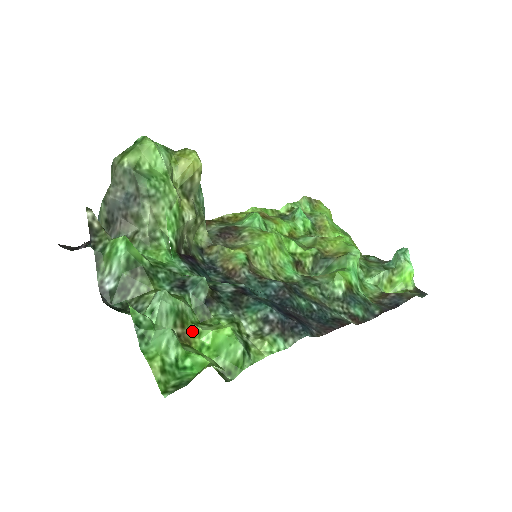
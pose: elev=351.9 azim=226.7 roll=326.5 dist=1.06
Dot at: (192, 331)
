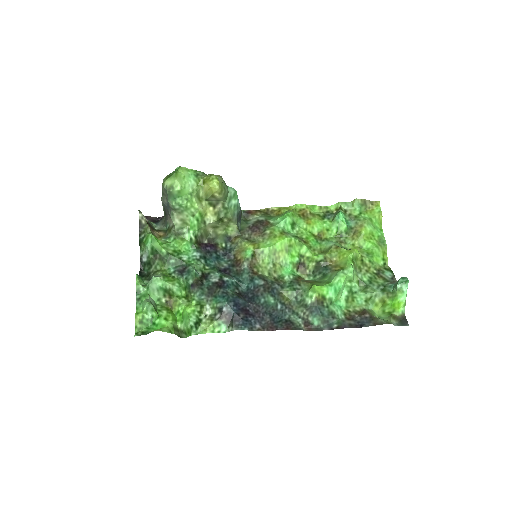
Dot at: (175, 301)
